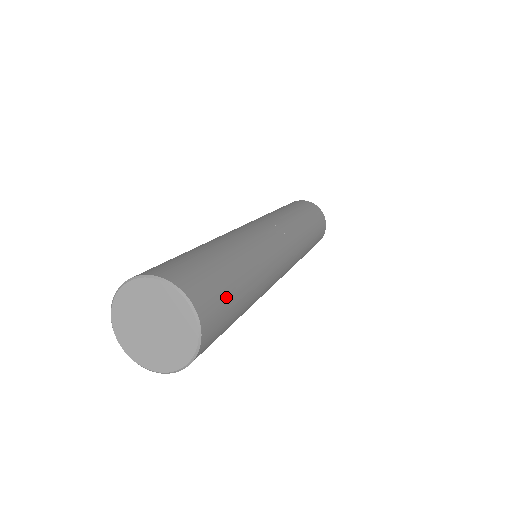
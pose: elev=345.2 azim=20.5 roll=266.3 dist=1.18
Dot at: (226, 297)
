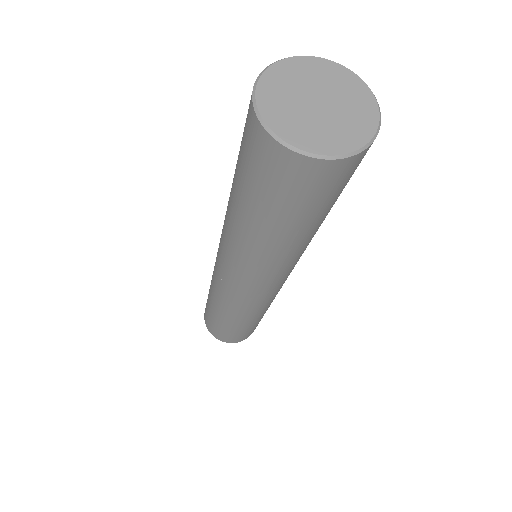
Dot at: occluded
